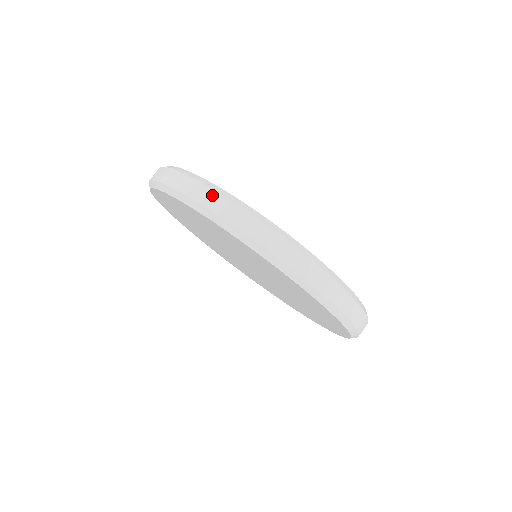
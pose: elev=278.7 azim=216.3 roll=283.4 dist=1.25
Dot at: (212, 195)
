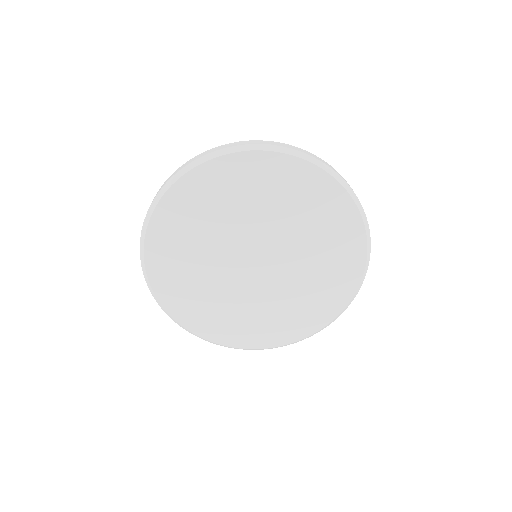
Dot at: (184, 165)
